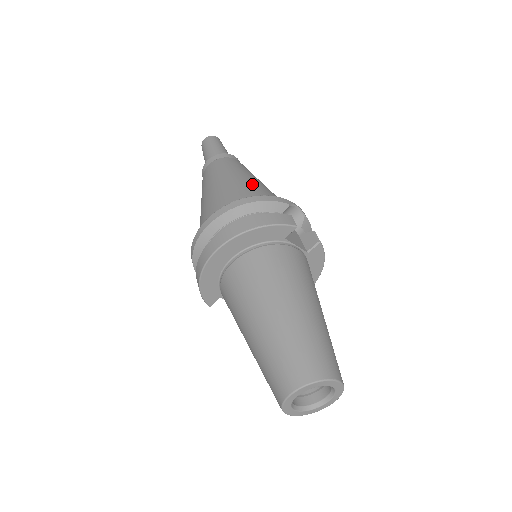
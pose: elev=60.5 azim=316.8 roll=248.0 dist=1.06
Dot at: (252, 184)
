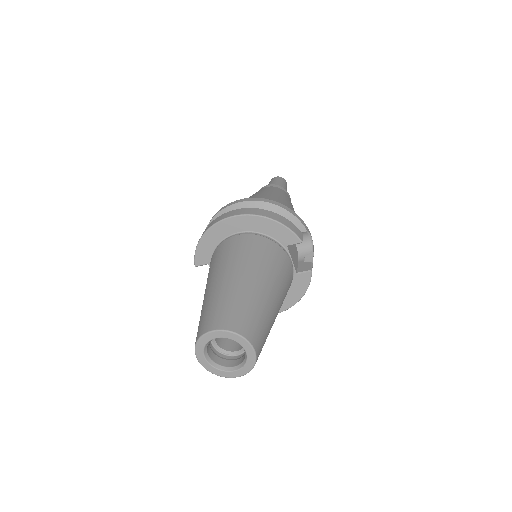
Dot at: occluded
